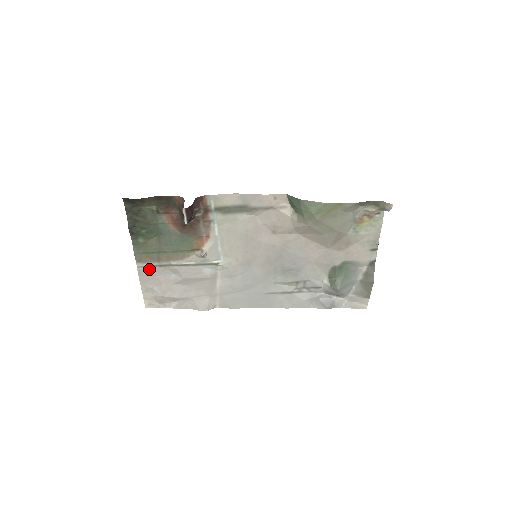
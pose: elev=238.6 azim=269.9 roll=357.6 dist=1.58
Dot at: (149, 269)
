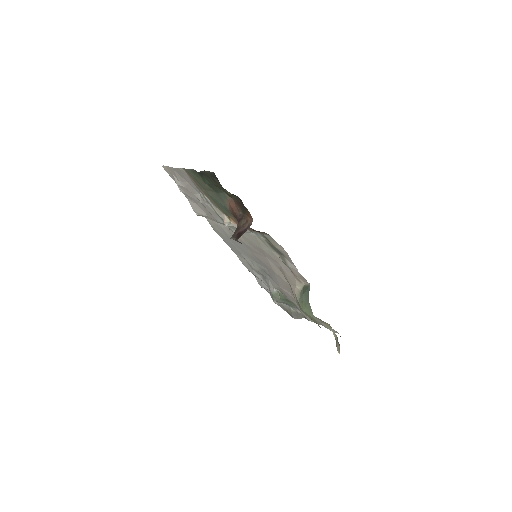
Dot at: (187, 177)
